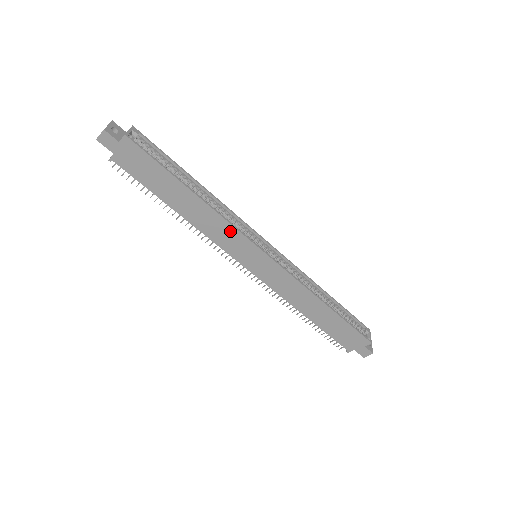
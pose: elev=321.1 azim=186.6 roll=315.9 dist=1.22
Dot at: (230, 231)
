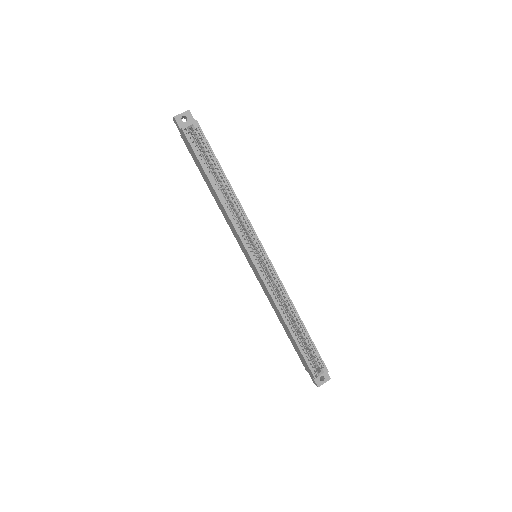
Dot at: (234, 229)
